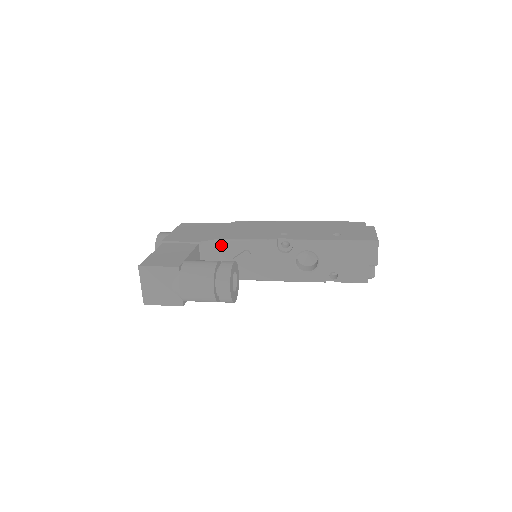
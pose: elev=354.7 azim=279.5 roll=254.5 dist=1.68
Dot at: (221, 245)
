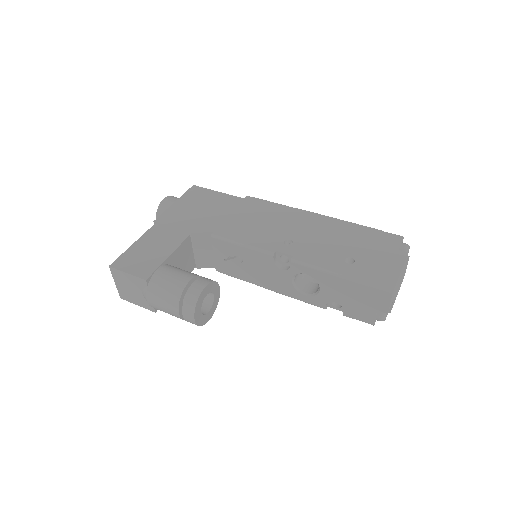
Dot at: (214, 241)
